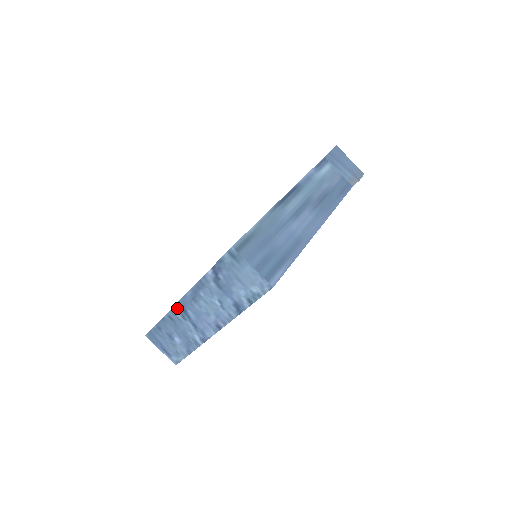
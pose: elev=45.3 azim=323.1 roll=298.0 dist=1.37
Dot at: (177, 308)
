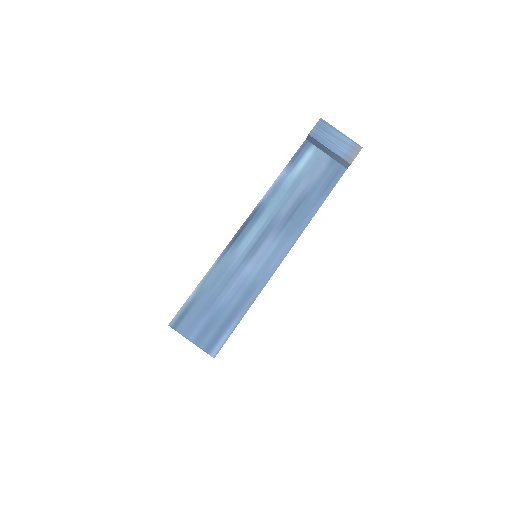
Dot at: occluded
